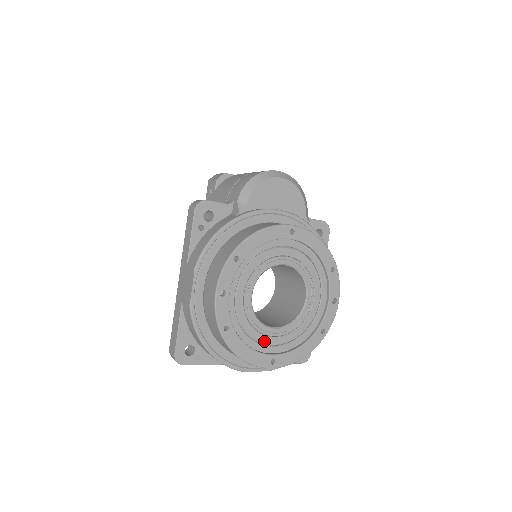
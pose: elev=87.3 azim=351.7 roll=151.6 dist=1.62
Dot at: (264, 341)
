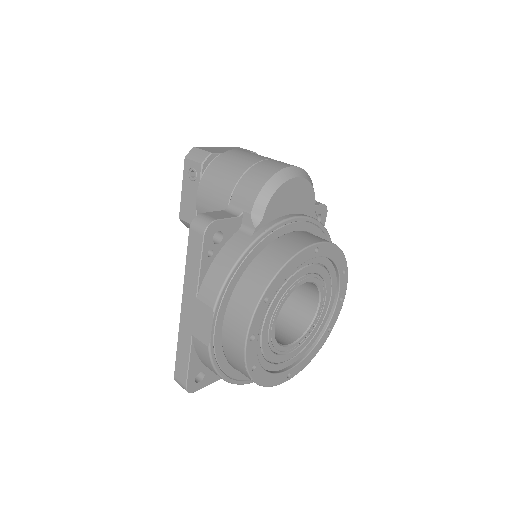
Dot at: (282, 360)
